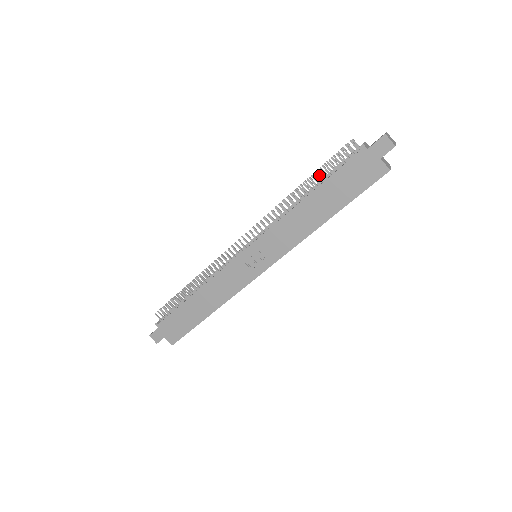
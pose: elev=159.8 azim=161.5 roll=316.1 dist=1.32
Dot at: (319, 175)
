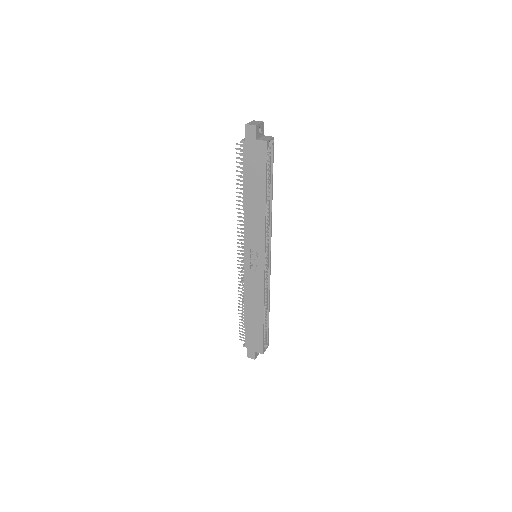
Dot at: occluded
